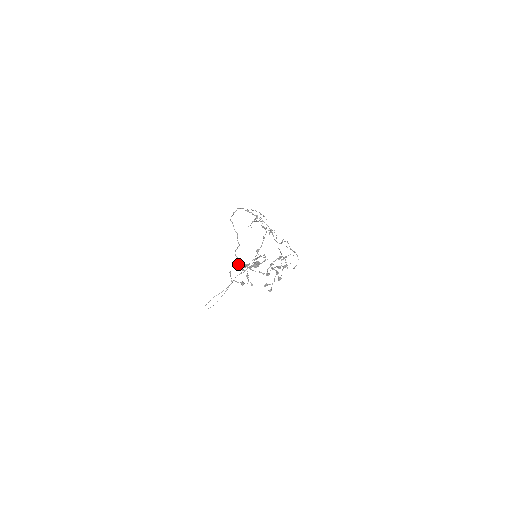
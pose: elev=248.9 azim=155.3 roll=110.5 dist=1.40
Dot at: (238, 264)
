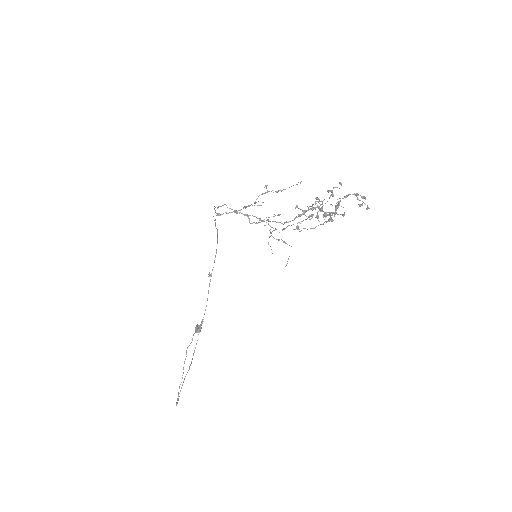
Dot at: (318, 198)
